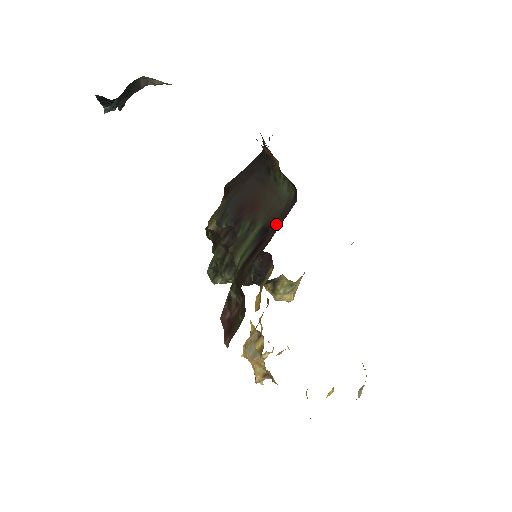
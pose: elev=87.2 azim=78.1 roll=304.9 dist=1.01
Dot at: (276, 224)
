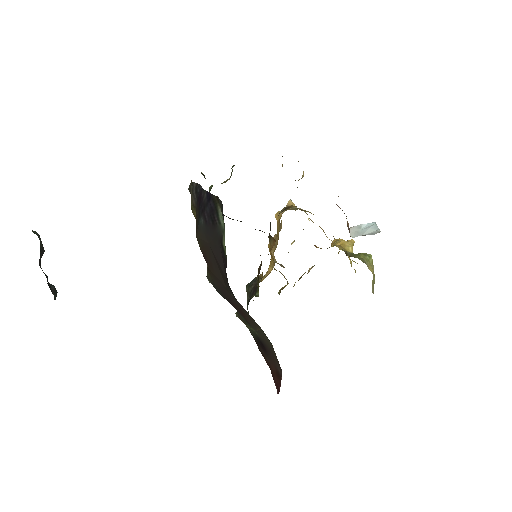
Dot at: (270, 356)
